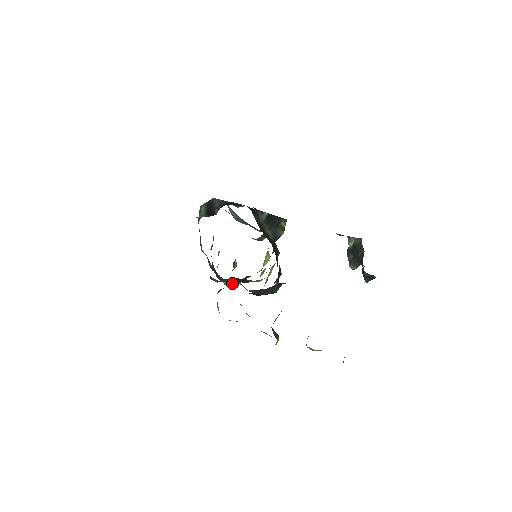
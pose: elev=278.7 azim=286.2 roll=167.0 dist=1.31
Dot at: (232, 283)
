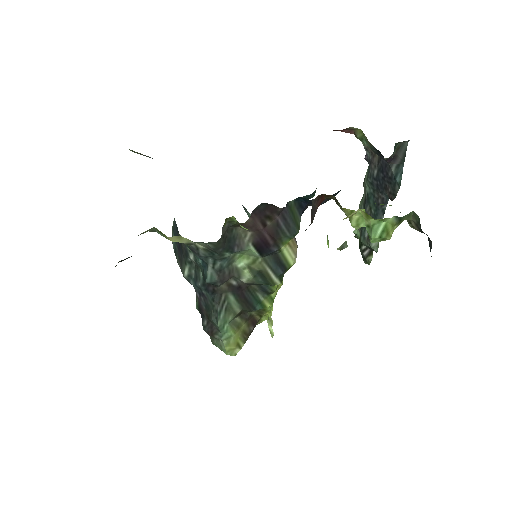
Dot at: (236, 336)
